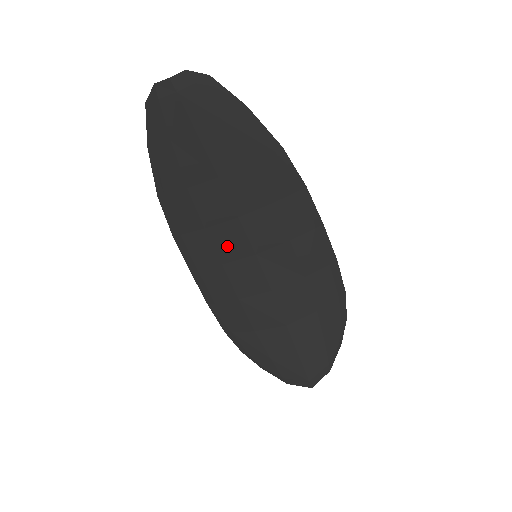
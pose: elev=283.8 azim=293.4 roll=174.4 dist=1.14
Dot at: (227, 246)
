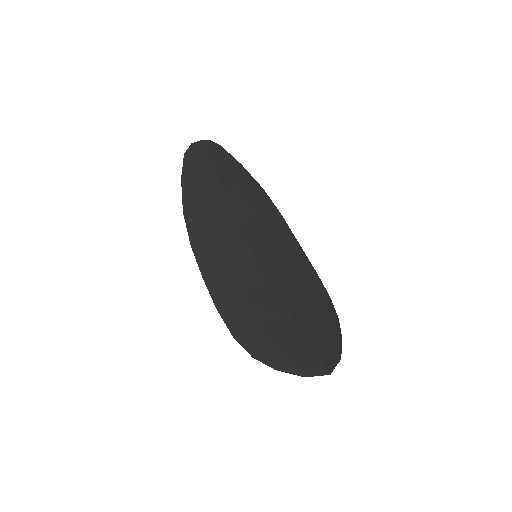
Dot at: (233, 250)
